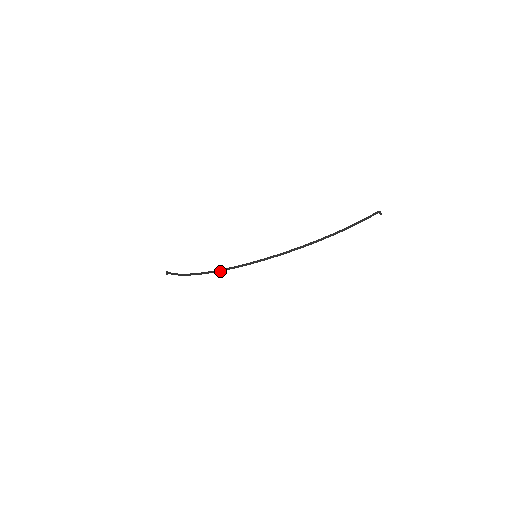
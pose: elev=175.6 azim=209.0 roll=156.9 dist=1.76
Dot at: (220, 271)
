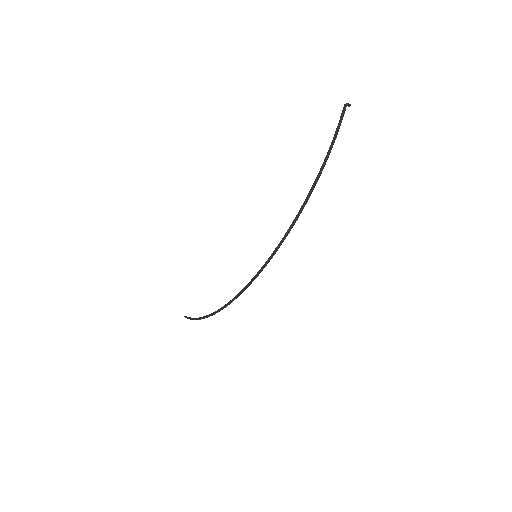
Dot at: occluded
